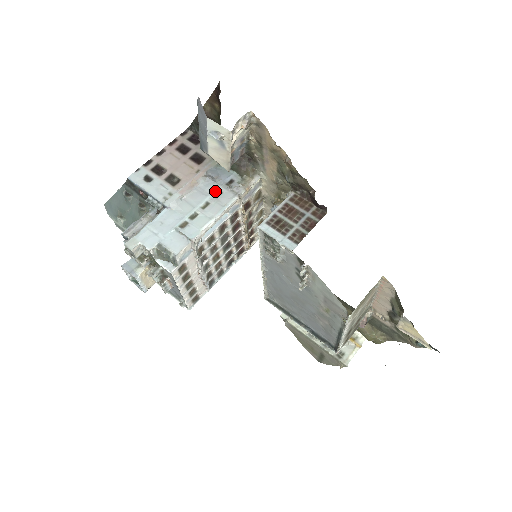
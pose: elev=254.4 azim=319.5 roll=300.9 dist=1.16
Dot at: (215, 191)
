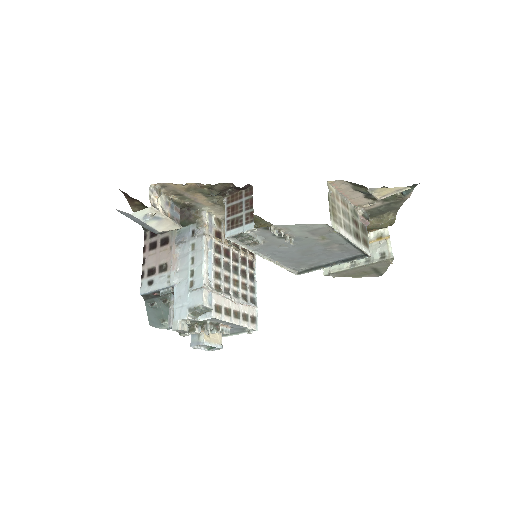
Dot at: (190, 247)
